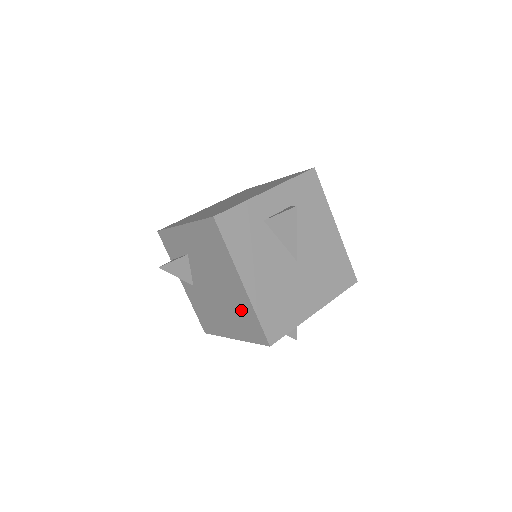
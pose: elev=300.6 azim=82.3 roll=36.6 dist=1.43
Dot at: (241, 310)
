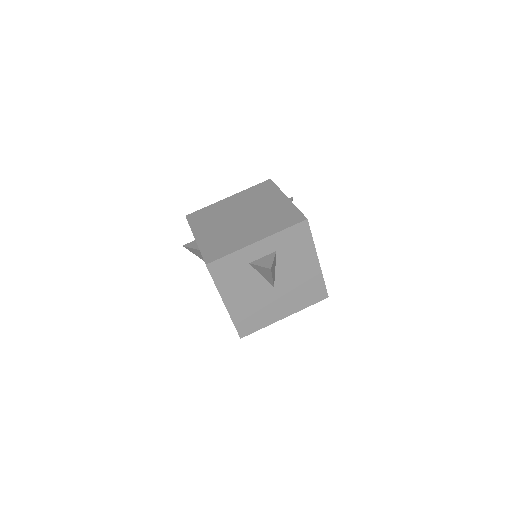
Dot at: occluded
